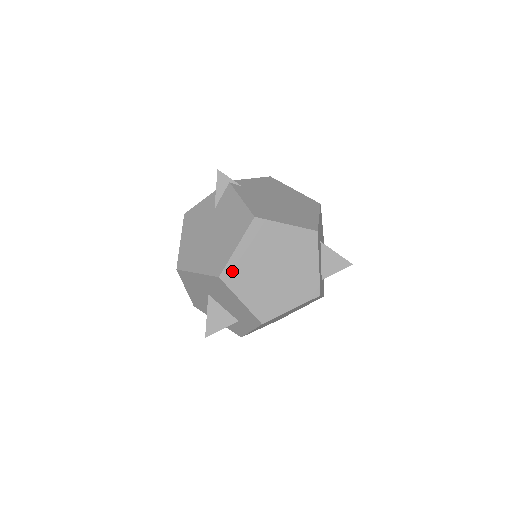
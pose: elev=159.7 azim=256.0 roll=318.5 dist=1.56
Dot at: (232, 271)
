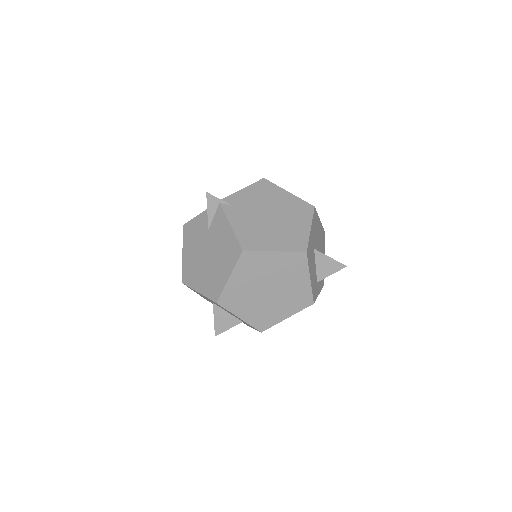
Dot at: (228, 297)
